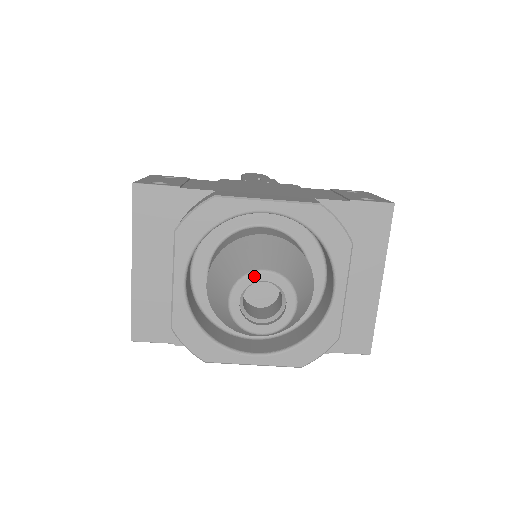
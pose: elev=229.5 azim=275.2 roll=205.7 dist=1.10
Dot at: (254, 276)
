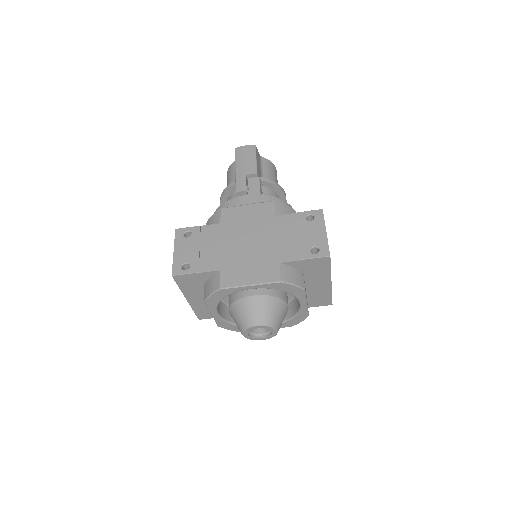
Dot at: (252, 328)
